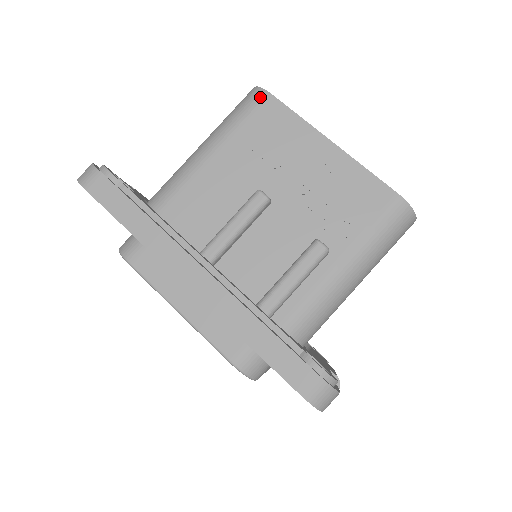
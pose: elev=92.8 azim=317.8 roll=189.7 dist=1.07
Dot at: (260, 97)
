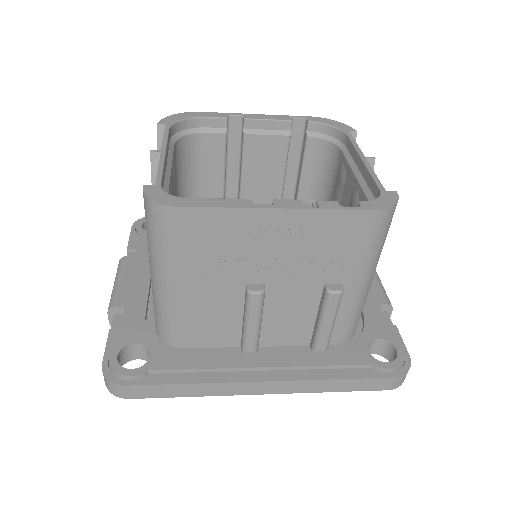
Dot at: (170, 216)
